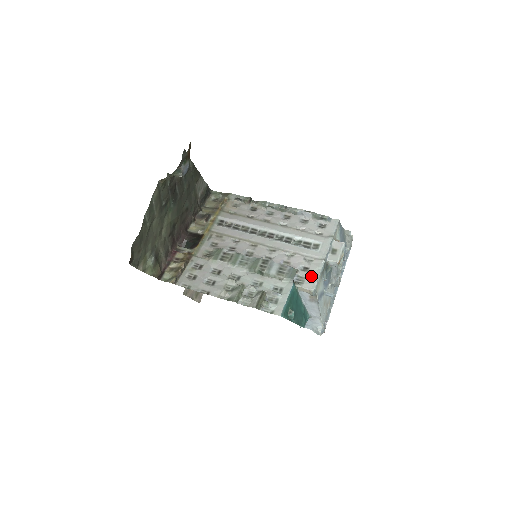
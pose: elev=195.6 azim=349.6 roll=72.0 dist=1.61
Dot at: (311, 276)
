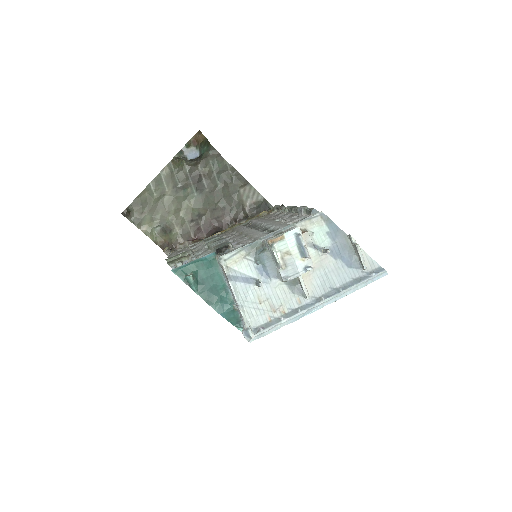
Dot at: occluded
